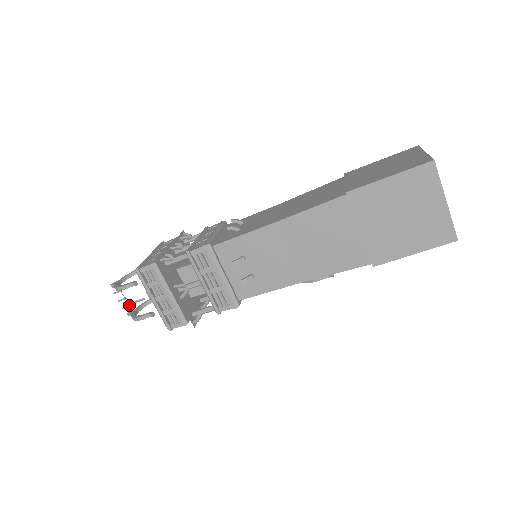
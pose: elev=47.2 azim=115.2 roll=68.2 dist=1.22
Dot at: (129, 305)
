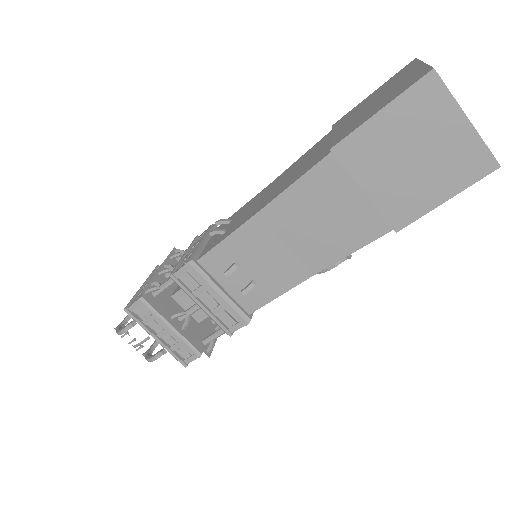
Dot at: (141, 345)
